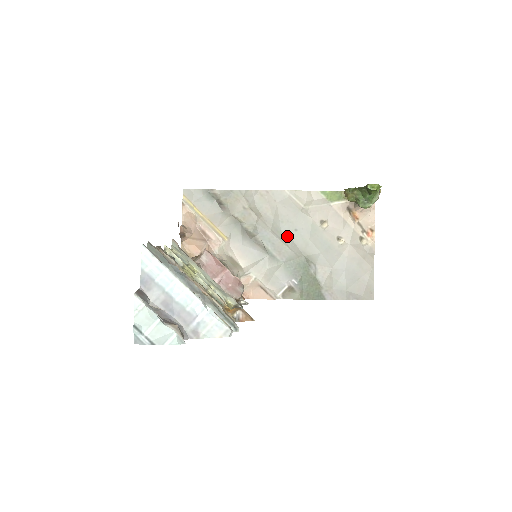
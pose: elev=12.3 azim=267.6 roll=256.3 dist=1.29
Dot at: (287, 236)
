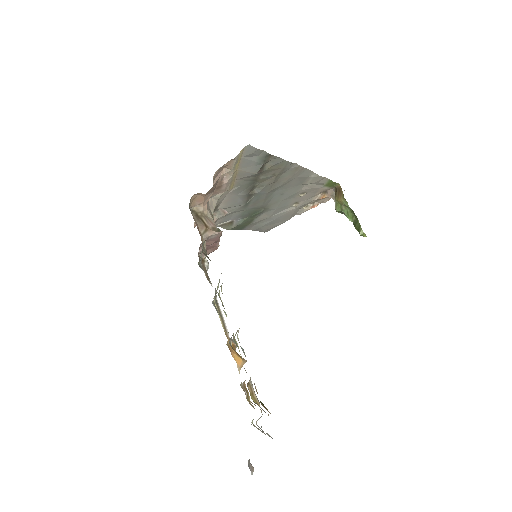
Dot at: (272, 196)
